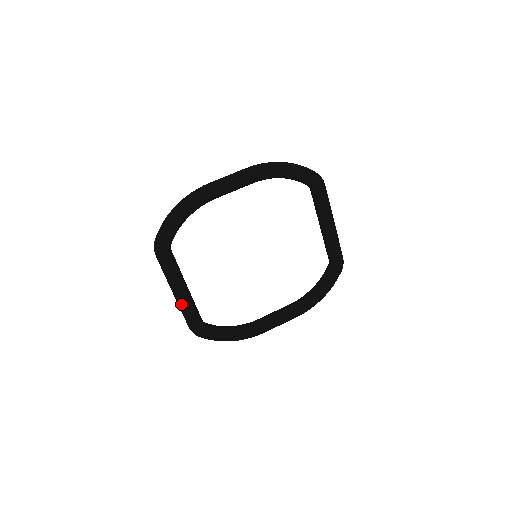
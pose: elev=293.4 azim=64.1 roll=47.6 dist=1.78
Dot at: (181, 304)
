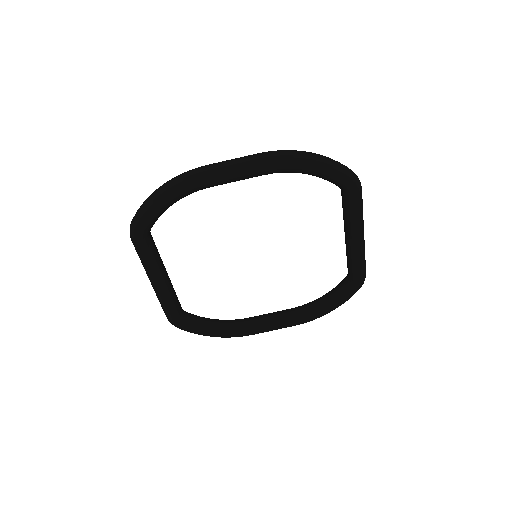
Dot at: (157, 294)
